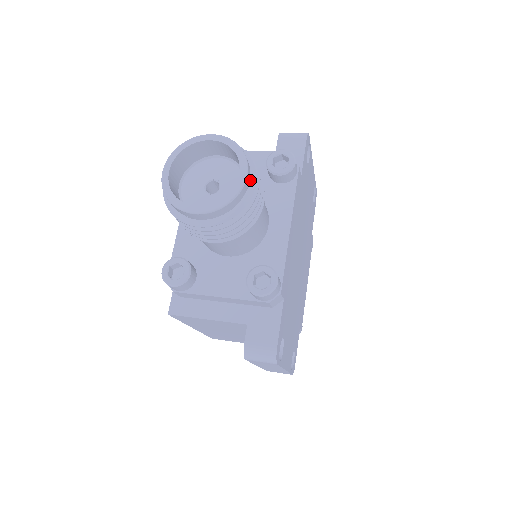
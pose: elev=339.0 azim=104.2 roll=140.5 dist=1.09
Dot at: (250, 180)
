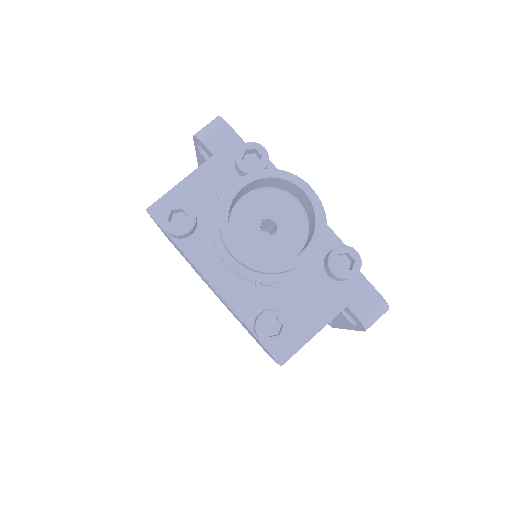
Dot at: occluded
